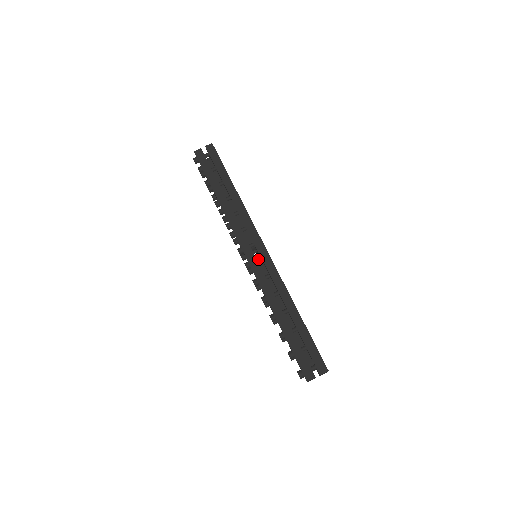
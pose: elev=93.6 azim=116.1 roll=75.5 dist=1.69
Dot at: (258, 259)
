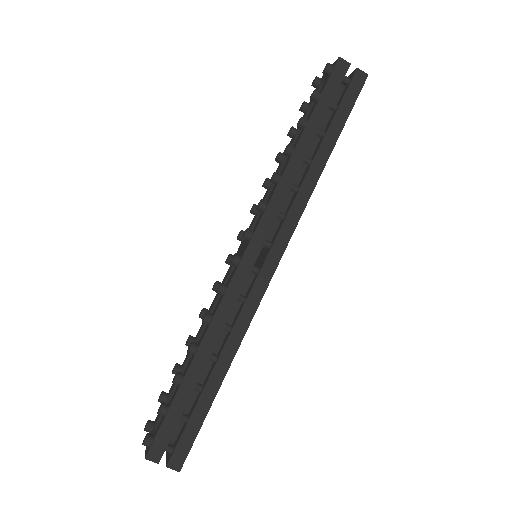
Dot at: (255, 268)
